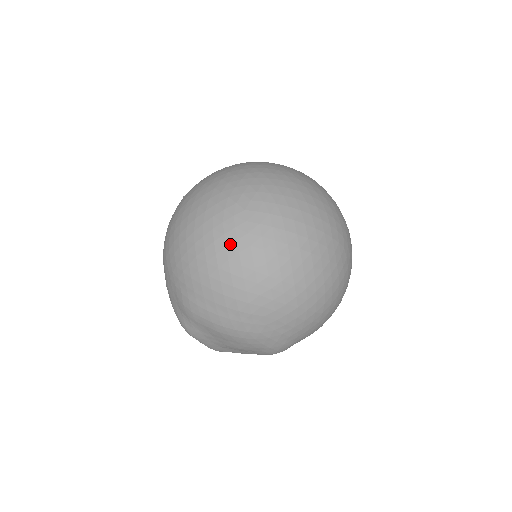
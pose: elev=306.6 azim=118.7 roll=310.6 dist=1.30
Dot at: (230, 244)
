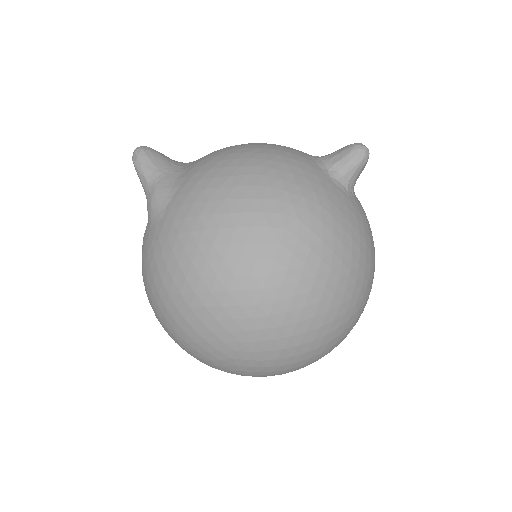
Dot at: (225, 371)
